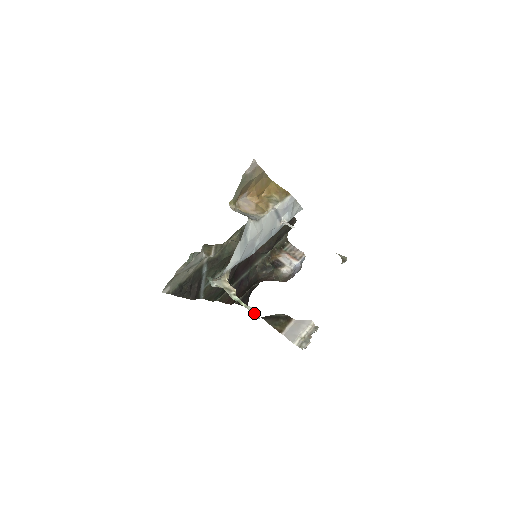
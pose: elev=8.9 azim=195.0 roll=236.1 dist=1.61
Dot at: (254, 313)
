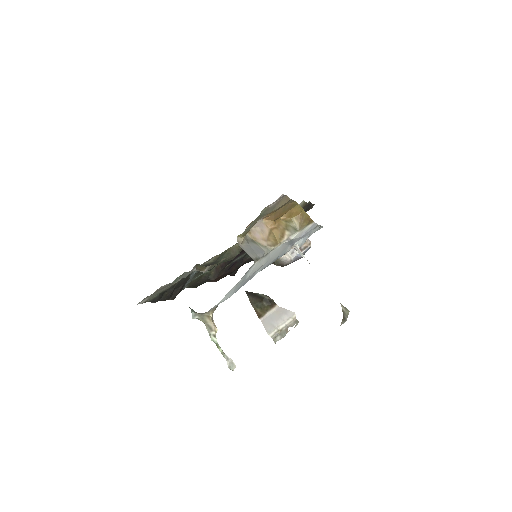
Dot at: (229, 363)
